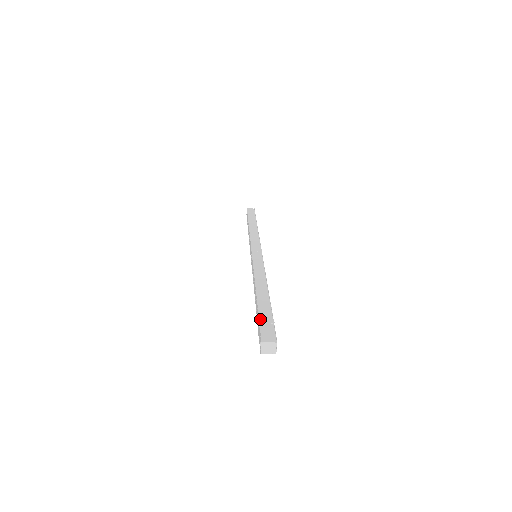
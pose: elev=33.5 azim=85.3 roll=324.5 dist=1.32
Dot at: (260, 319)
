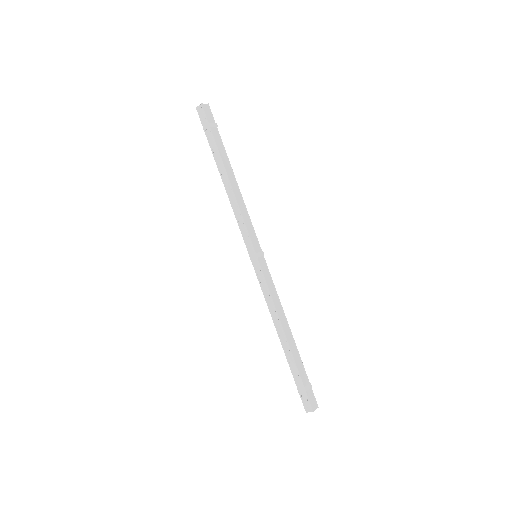
Dot at: (304, 383)
